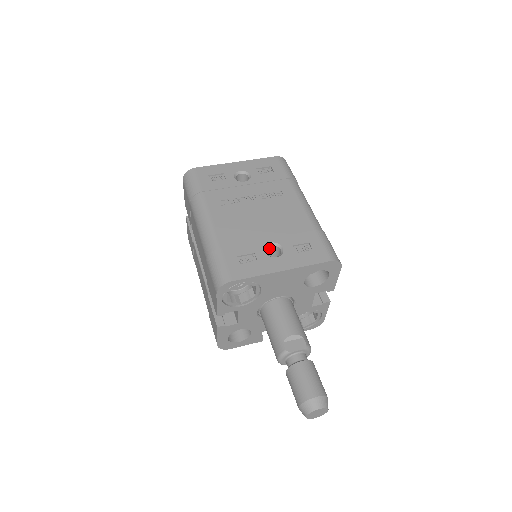
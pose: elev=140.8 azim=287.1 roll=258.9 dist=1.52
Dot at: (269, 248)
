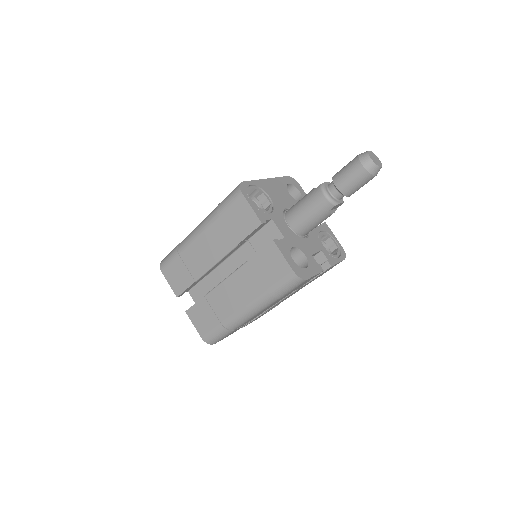
Dot at: occluded
